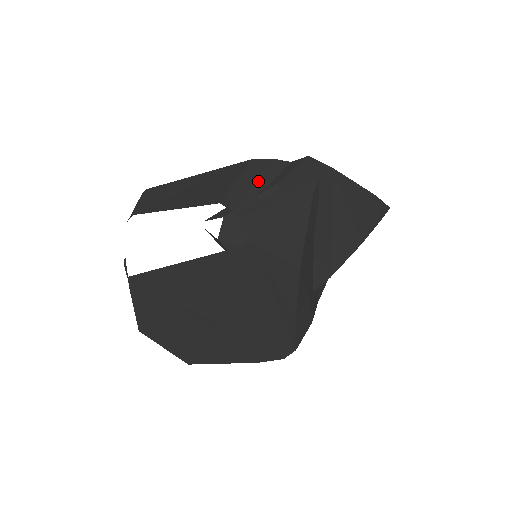
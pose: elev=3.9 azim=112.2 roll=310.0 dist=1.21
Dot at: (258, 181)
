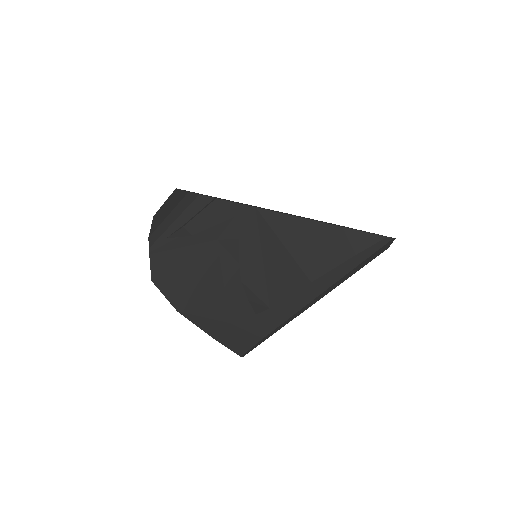
Dot at: (177, 220)
